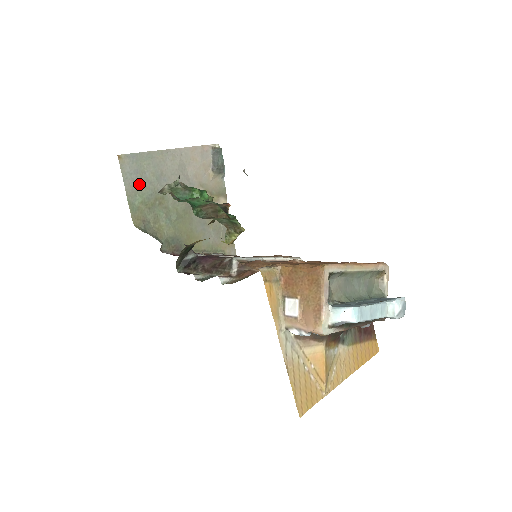
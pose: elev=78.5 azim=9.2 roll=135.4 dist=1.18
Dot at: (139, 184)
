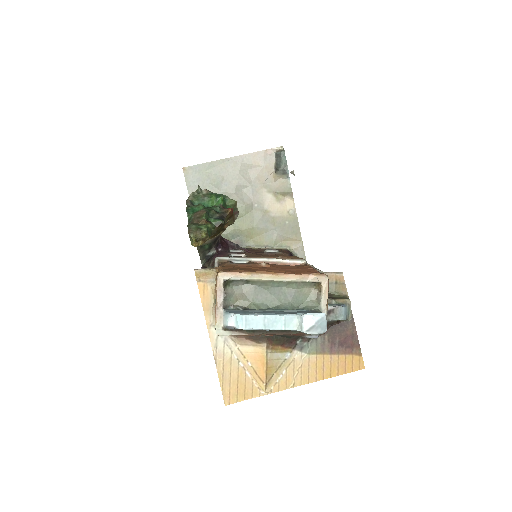
Dot at: occluded
